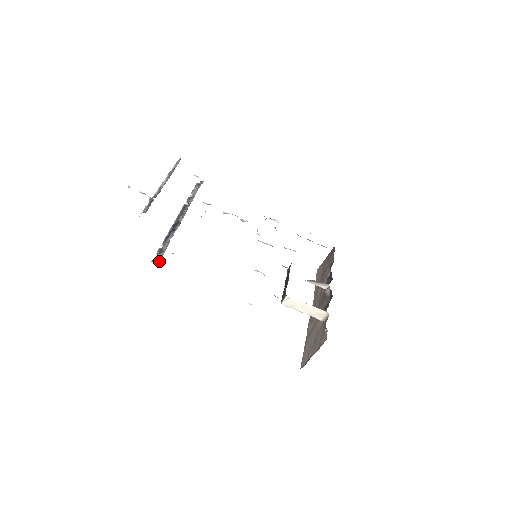
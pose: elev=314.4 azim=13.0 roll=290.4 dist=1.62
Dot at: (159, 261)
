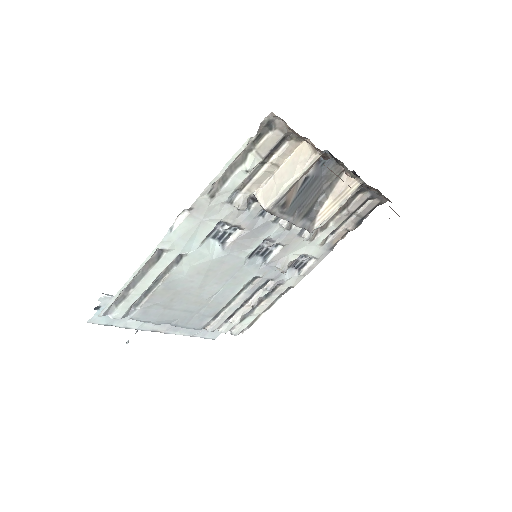
Dot at: occluded
